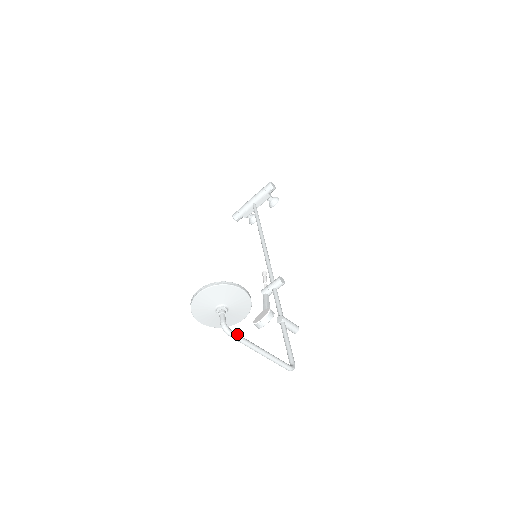
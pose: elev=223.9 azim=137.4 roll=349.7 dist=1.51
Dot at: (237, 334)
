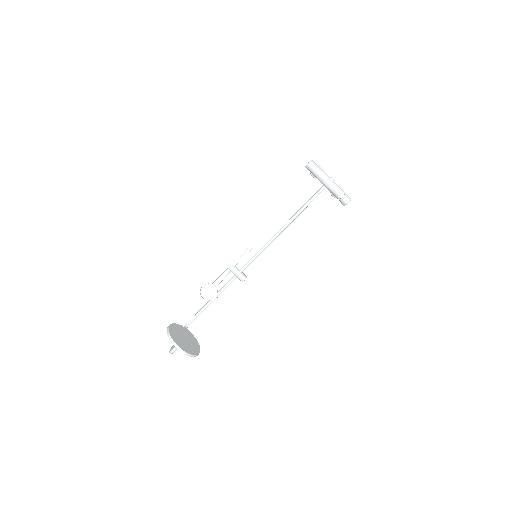
Dot at: occluded
